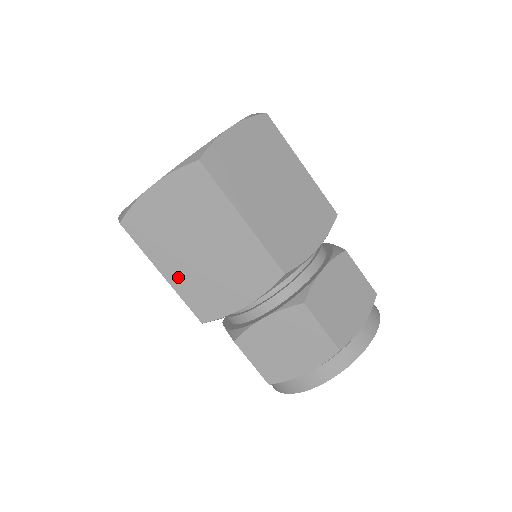
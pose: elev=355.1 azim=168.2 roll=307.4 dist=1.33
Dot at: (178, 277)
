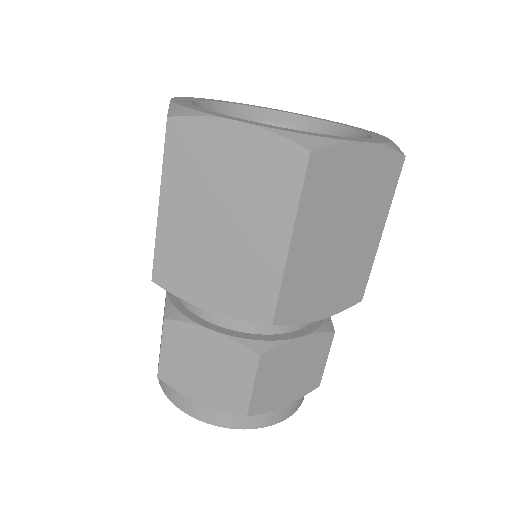
Dot at: (172, 223)
